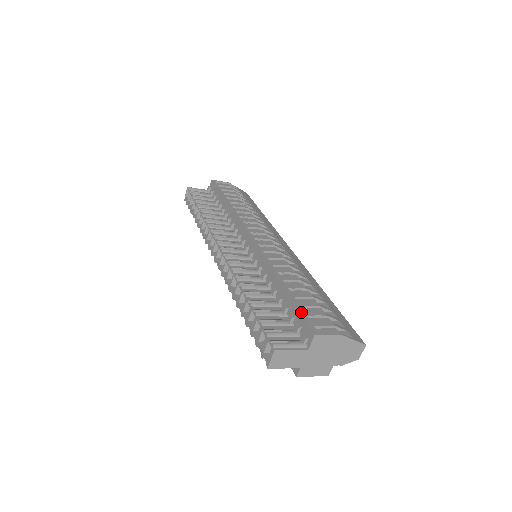
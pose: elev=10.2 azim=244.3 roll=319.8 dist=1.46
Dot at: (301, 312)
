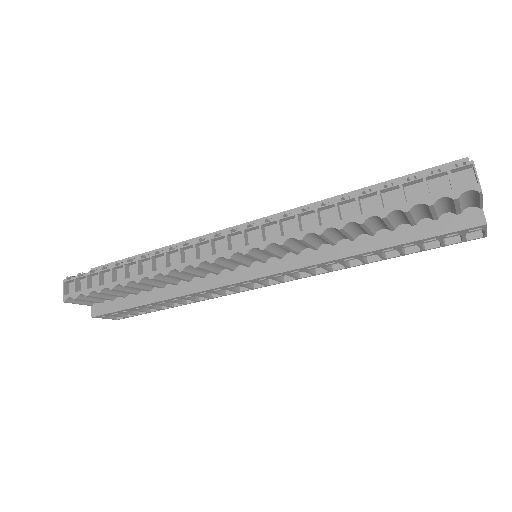
Dot at: (421, 171)
